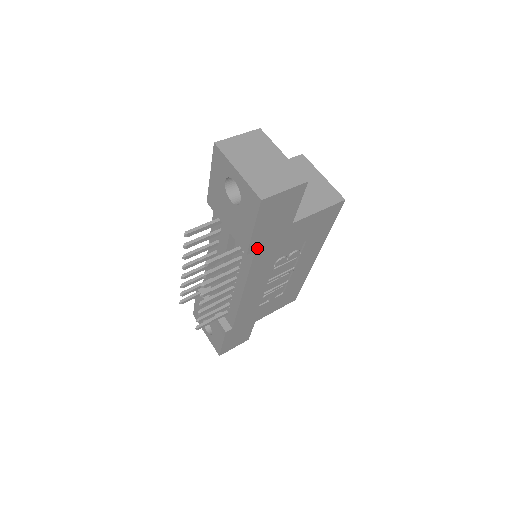
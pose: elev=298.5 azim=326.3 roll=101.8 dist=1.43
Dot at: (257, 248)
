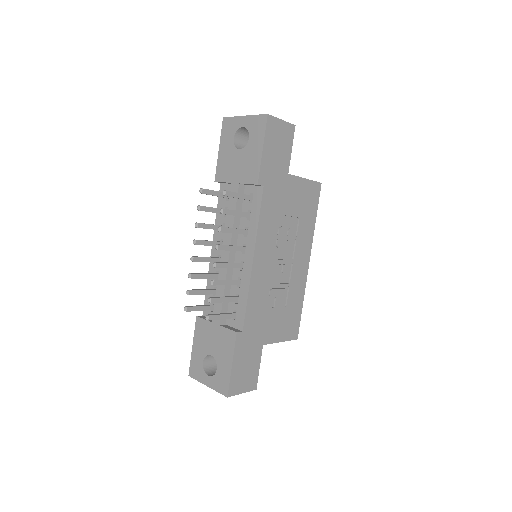
Dot at: (265, 183)
